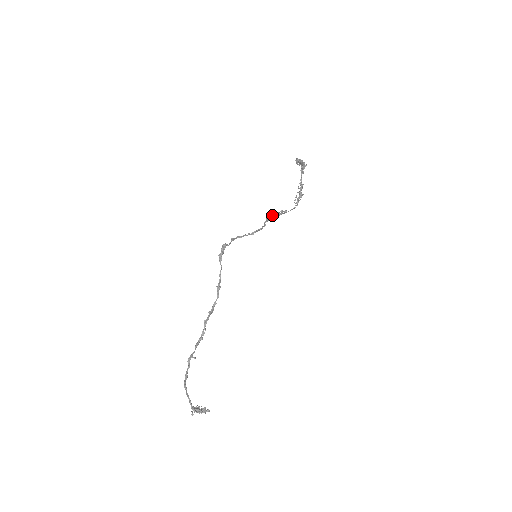
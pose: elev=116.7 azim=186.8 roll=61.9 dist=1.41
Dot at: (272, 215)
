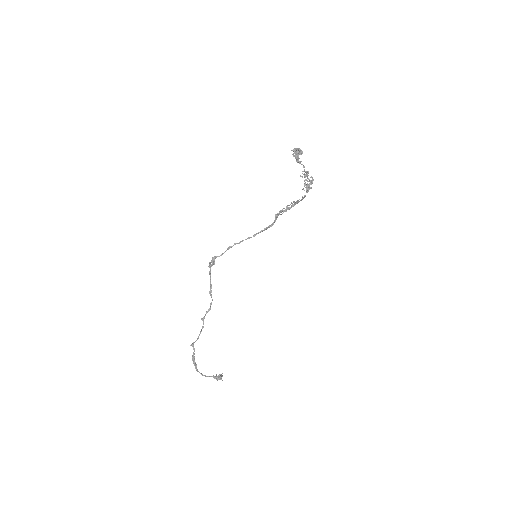
Dot at: (281, 210)
